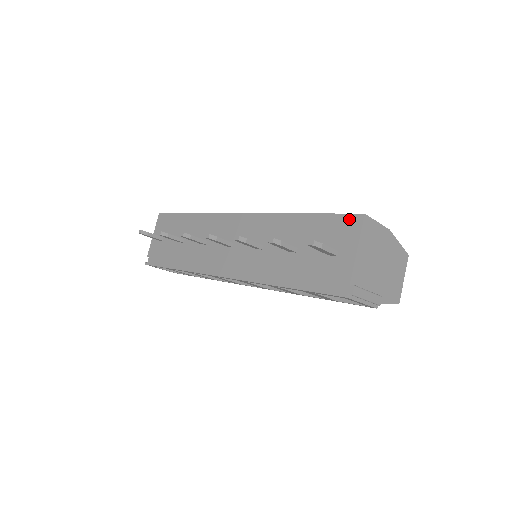
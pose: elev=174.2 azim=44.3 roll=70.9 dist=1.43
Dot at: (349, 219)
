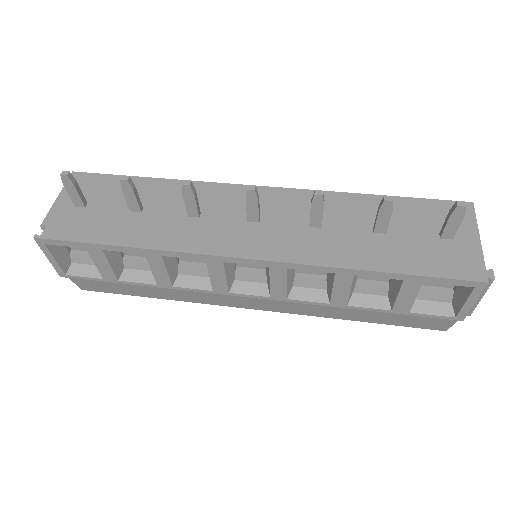
Dot at: occluded
